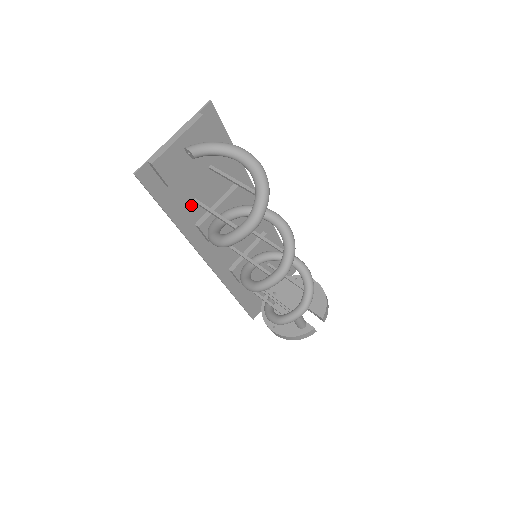
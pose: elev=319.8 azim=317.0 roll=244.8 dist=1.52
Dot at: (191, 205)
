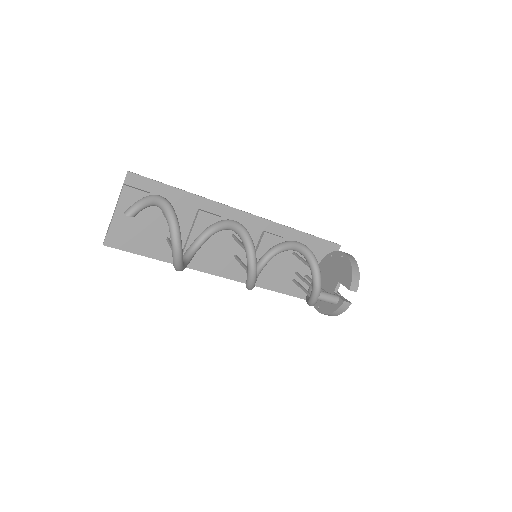
Dot at: (167, 243)
